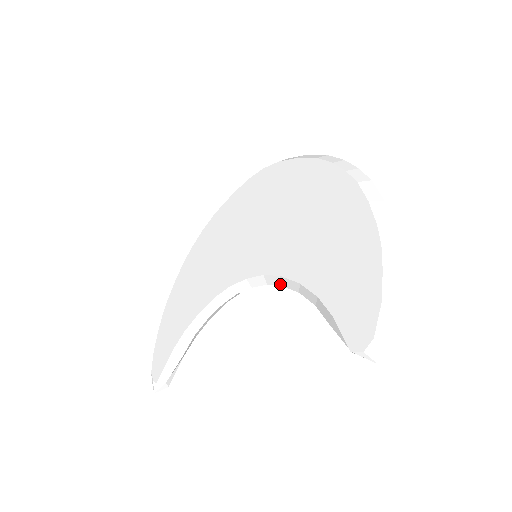
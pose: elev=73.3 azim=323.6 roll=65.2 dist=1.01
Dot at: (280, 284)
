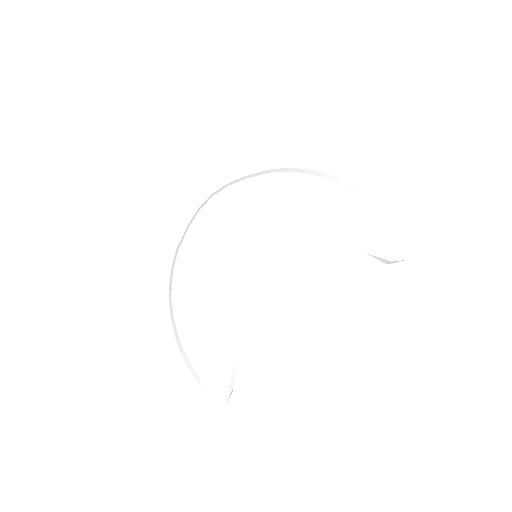
Dot at: (299, 260)
